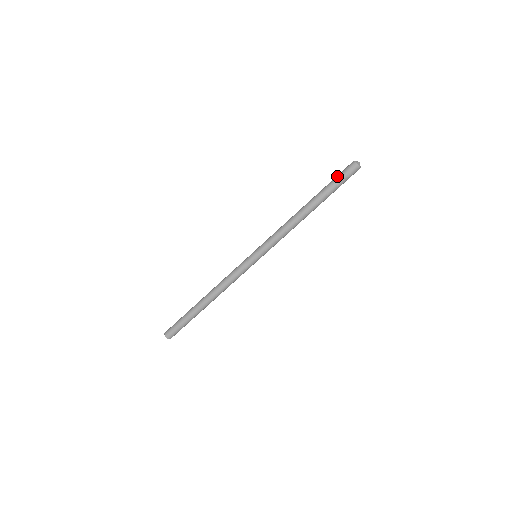
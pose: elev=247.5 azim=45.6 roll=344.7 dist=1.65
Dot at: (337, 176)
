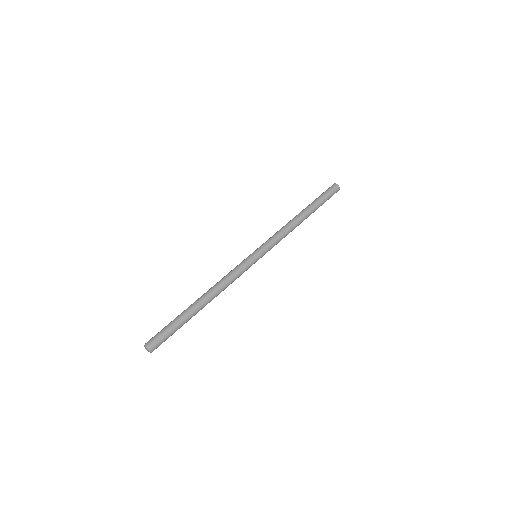
Dot at: occluded
